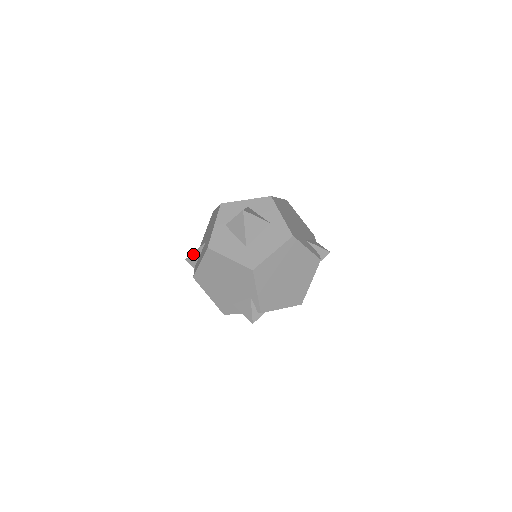
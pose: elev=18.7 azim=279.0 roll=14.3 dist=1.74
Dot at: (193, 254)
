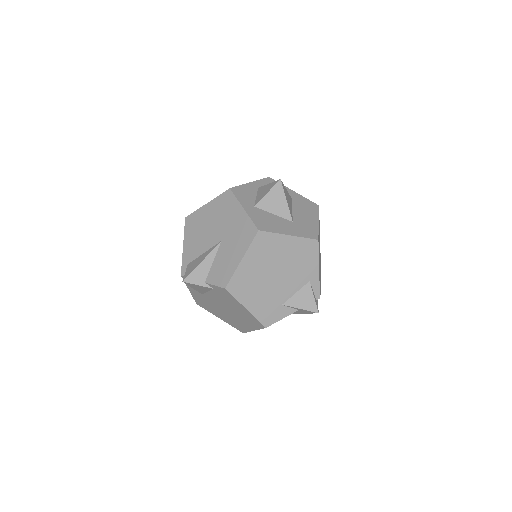
Dot at: (199, 267)
